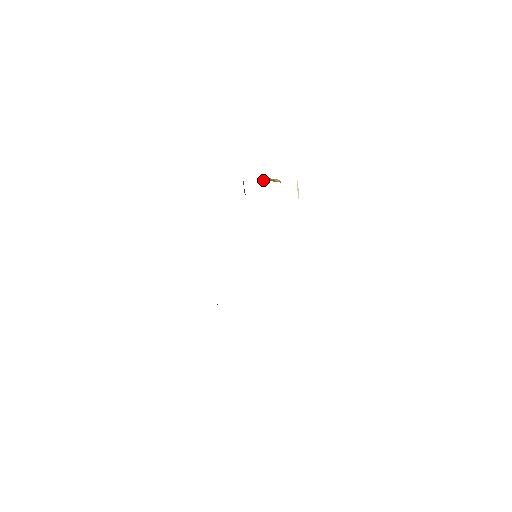
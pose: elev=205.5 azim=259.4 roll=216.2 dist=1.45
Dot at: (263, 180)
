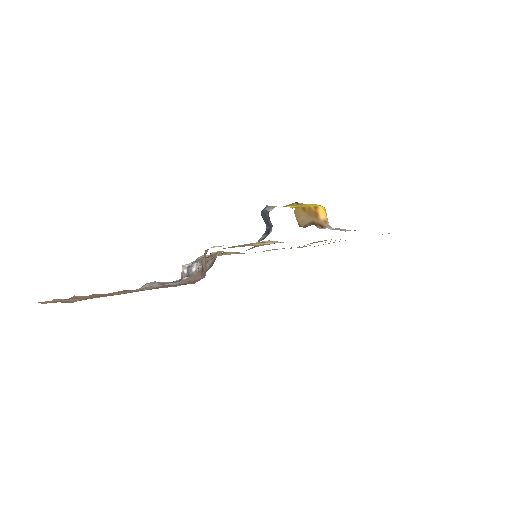
Dot at: (303, 220)
